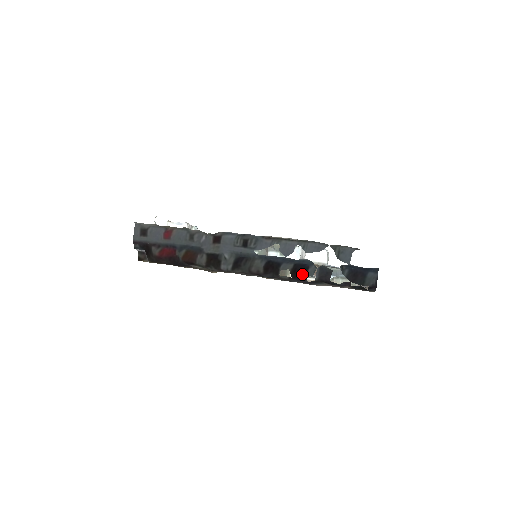
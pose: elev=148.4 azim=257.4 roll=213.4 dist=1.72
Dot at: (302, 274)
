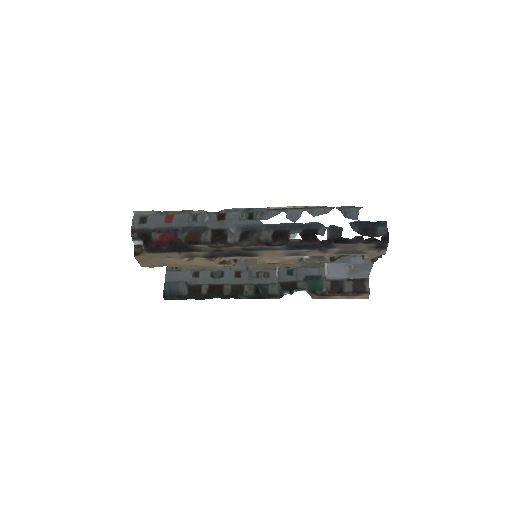
Dot at: (313, 235)
